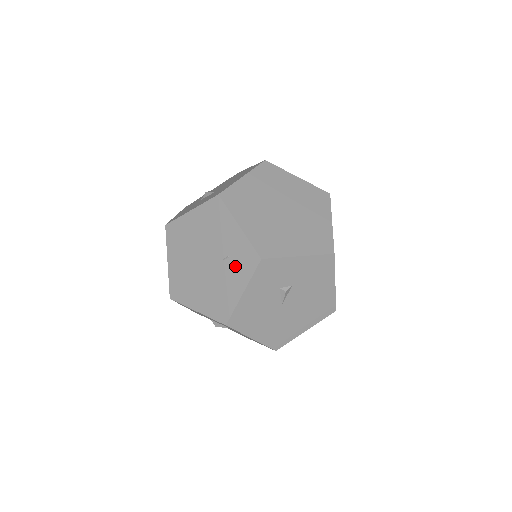
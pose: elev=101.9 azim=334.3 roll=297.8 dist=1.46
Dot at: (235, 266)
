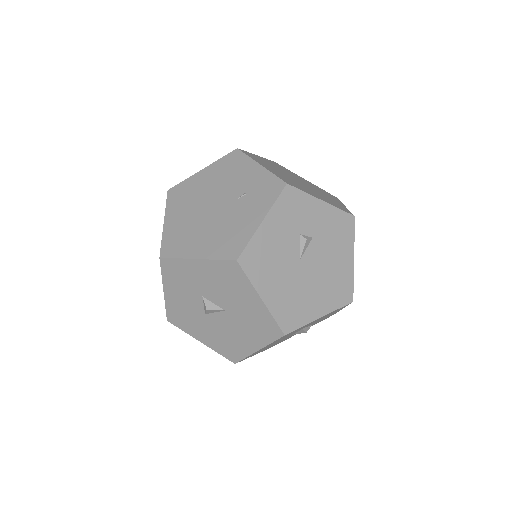
Dot at: (254, 199)
